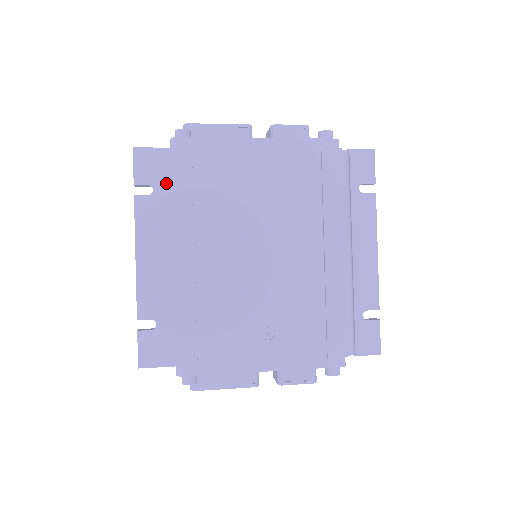
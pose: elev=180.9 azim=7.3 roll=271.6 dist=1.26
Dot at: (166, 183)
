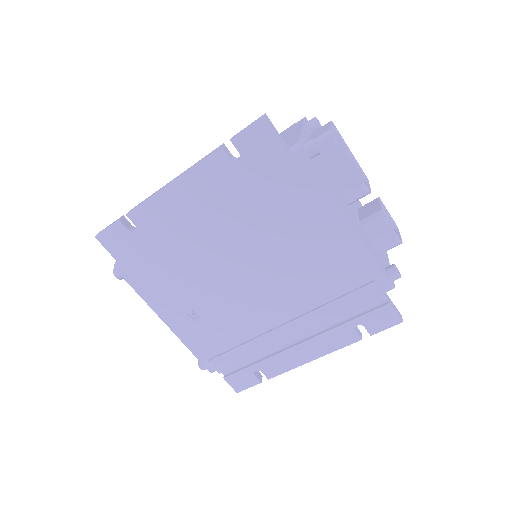
Dot at: (252, 168)
